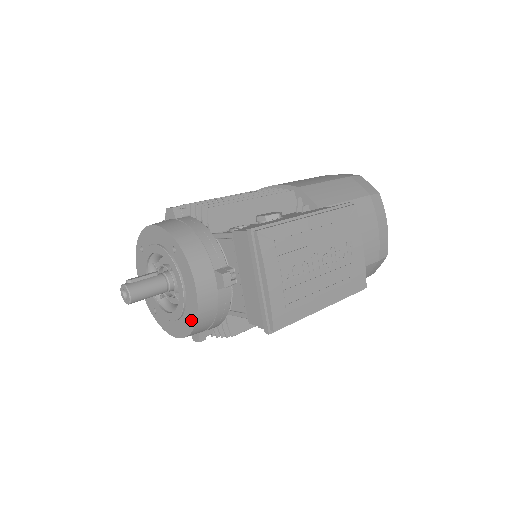
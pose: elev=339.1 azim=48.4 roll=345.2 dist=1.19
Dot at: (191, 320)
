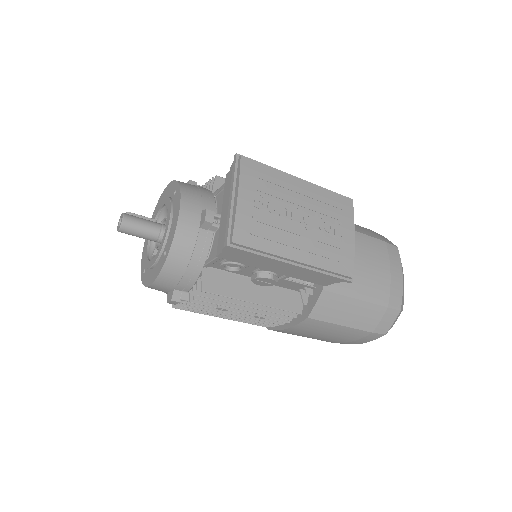
Dot at: (166, 252)
